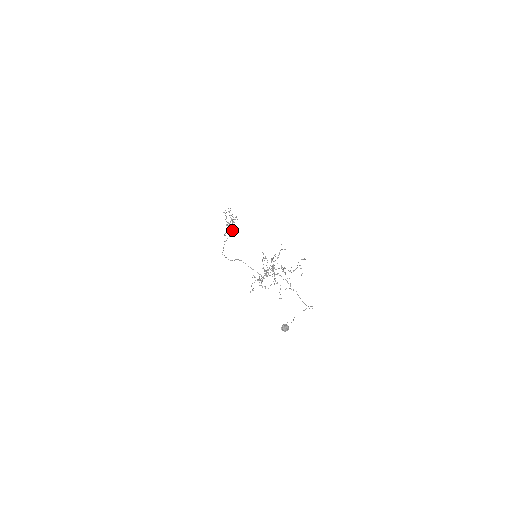
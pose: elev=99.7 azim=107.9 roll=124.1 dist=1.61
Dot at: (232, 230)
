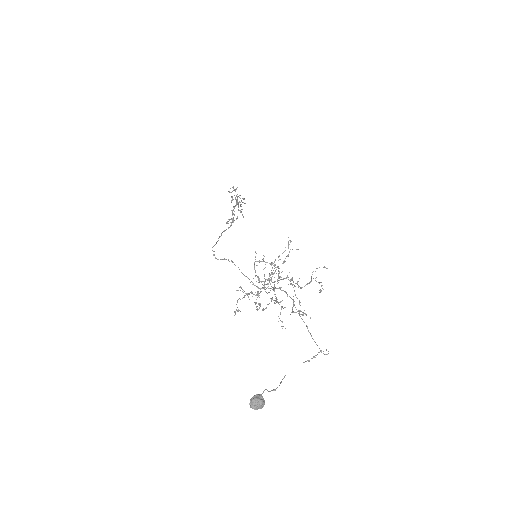
Dot at: (237, 217)
